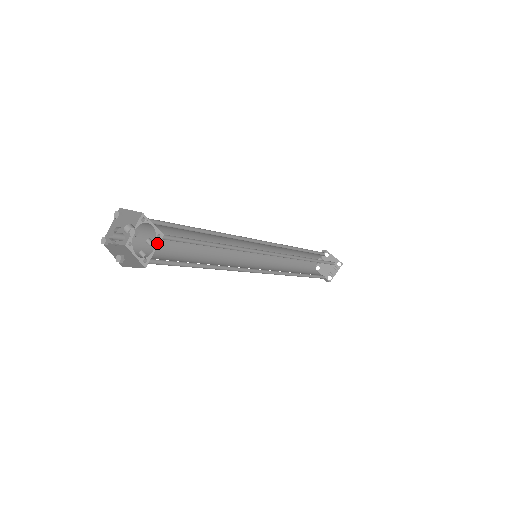
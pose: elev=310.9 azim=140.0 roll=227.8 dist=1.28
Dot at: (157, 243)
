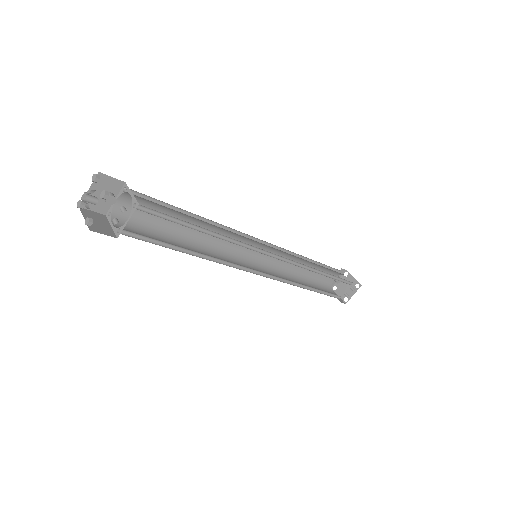
Dot at: (132, 212)
